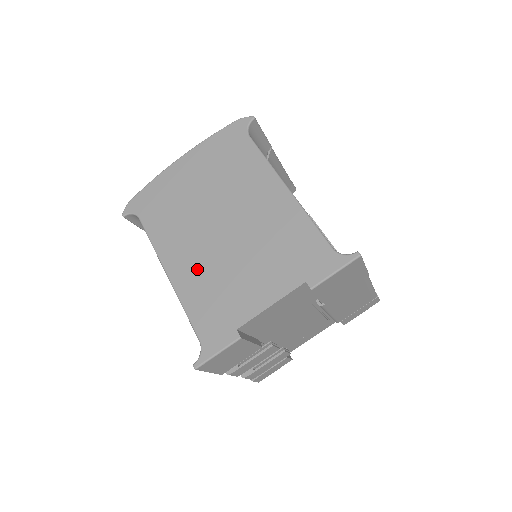
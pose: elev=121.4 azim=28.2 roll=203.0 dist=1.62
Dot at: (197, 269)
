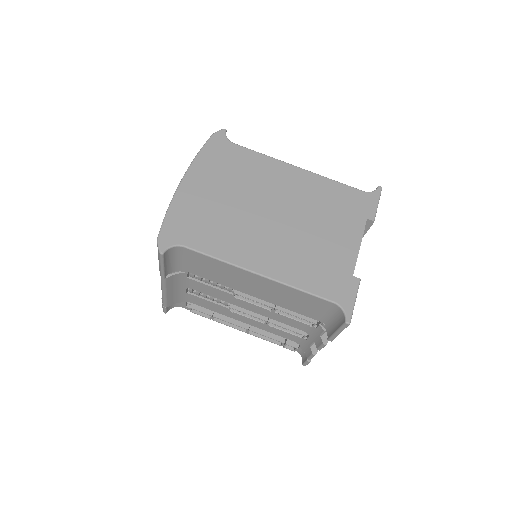
Dot at: (283, 255)
